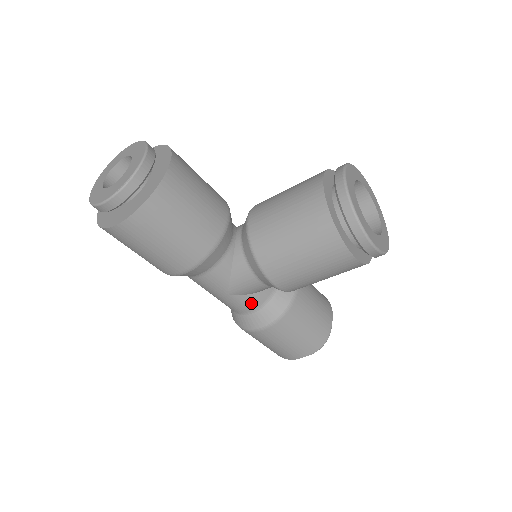
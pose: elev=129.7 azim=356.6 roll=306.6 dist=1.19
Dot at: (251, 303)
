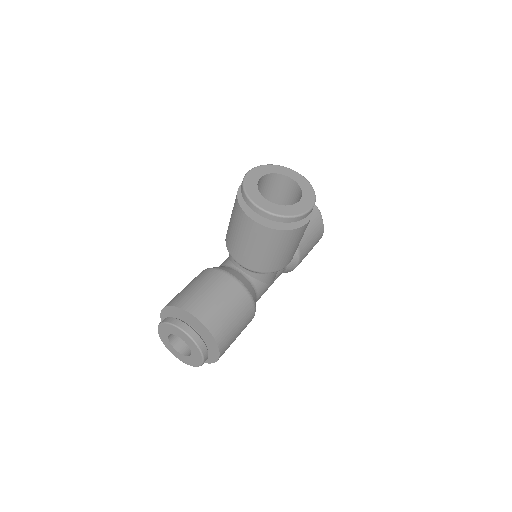
Dot at: (282, 269)
